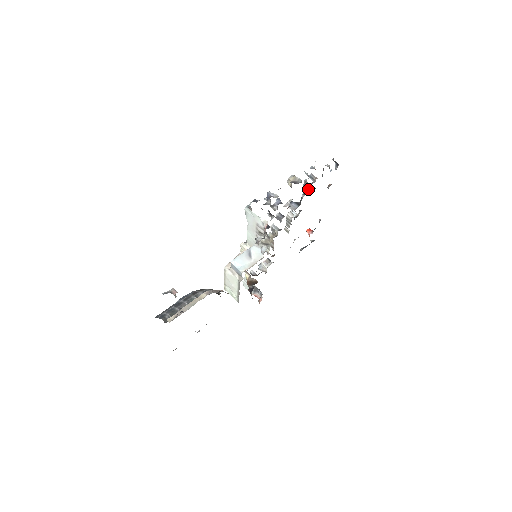
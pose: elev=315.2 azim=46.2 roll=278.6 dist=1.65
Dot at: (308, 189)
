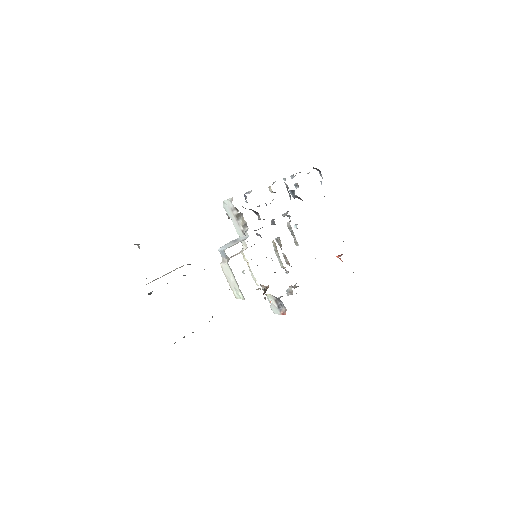
Dot at: (294, 193)
